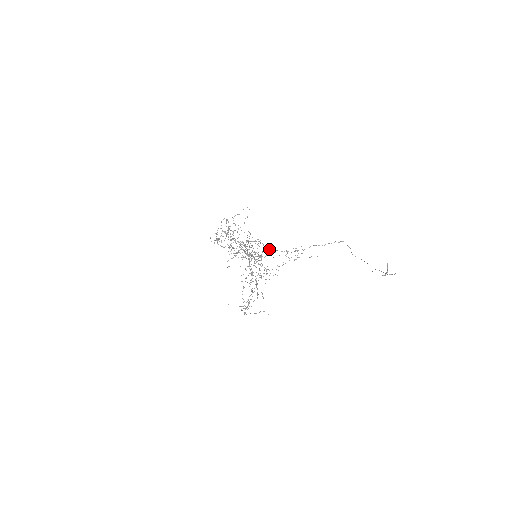
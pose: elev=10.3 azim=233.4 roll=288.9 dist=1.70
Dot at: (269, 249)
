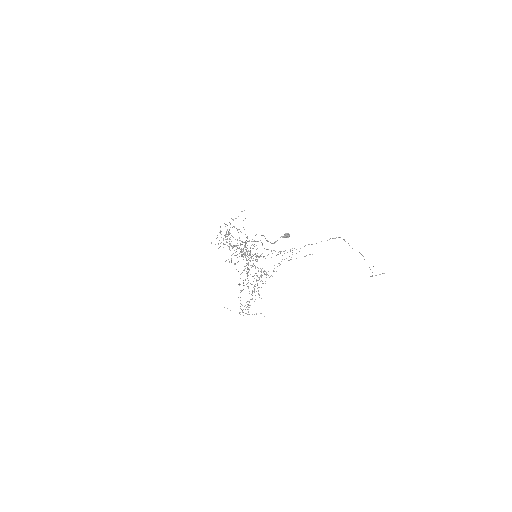
Dot at: (267, 249)
